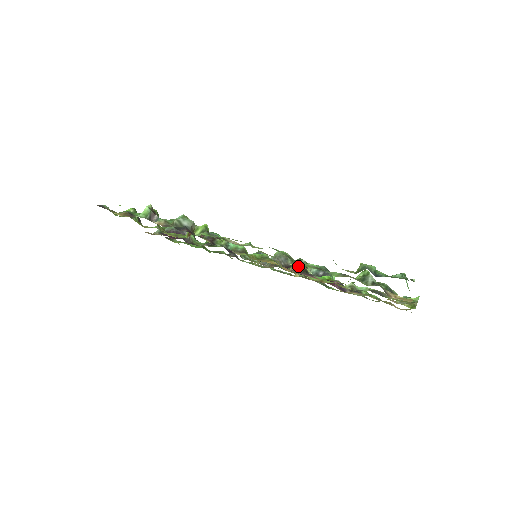
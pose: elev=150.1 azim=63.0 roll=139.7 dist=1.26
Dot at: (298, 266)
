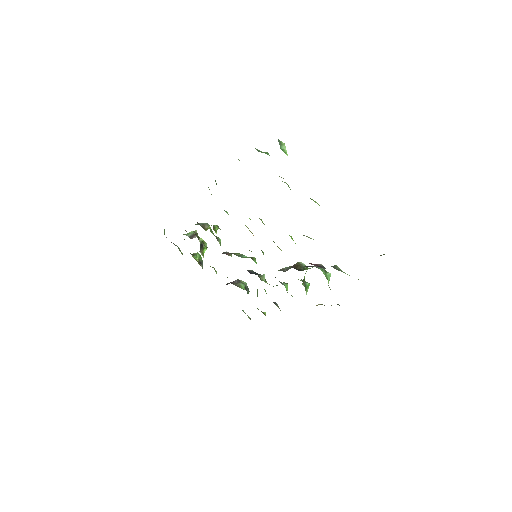
Dot at: occluded
